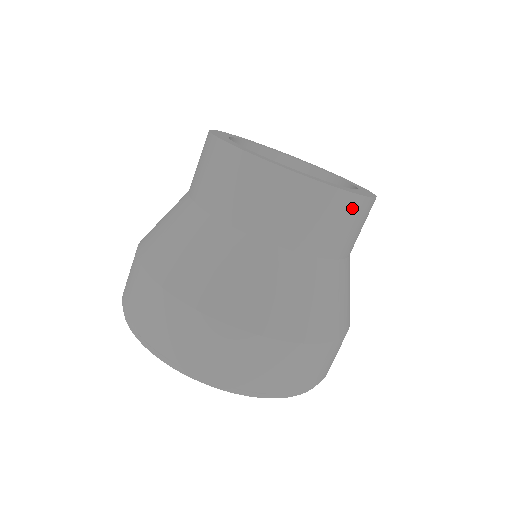
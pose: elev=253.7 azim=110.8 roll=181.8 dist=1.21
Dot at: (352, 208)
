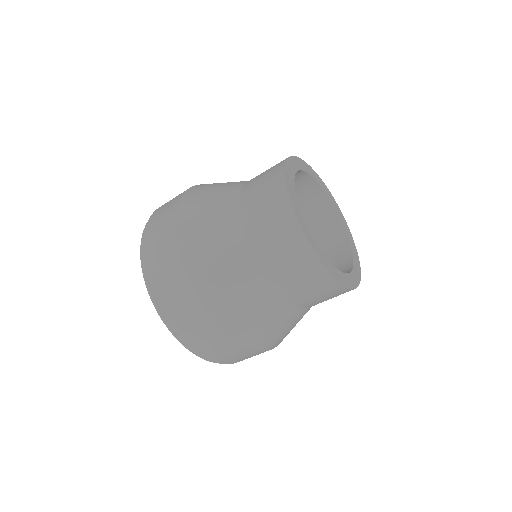
Dot at: (338, 292)
